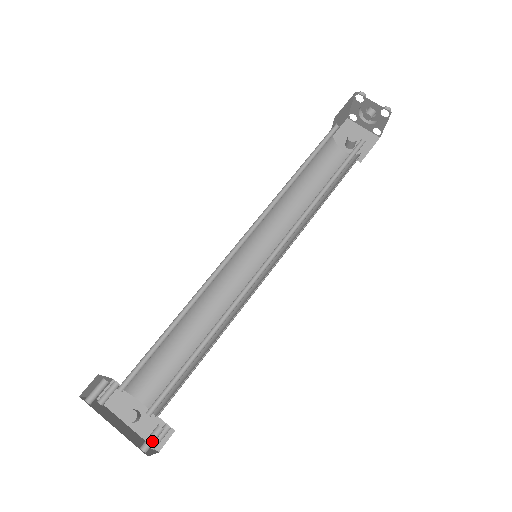
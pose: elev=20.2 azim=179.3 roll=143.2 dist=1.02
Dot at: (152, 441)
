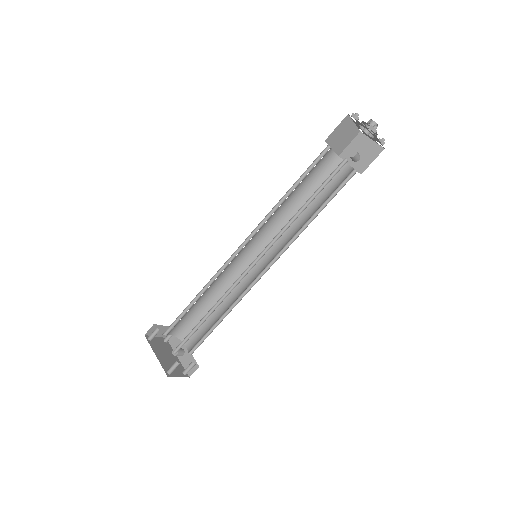
Dot at: (172, 369)
